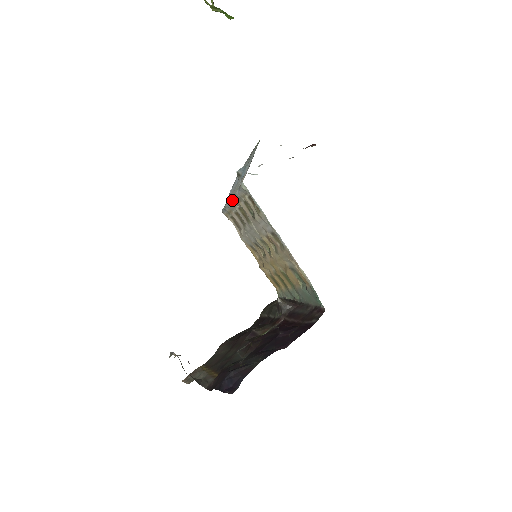
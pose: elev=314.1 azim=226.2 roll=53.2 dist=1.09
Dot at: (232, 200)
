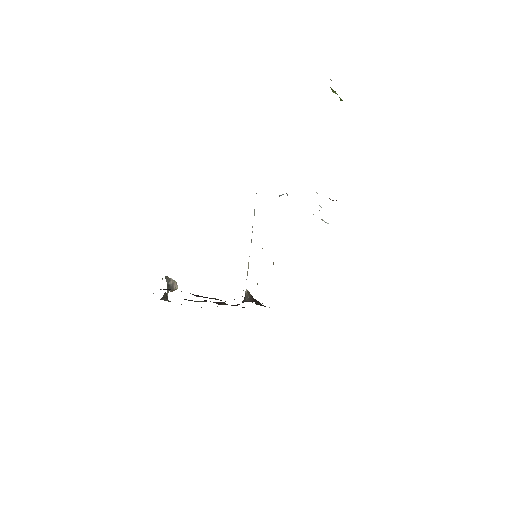
Dot at: occluded
